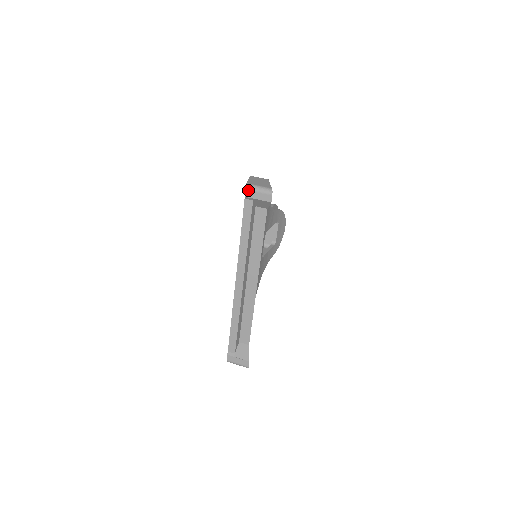
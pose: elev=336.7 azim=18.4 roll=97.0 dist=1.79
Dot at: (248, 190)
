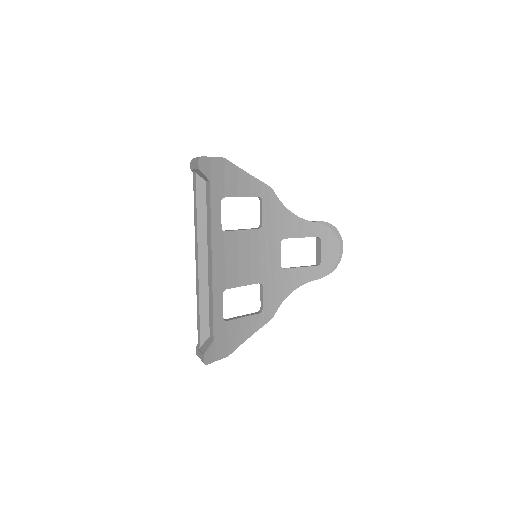
Dot at: (191, 163)
